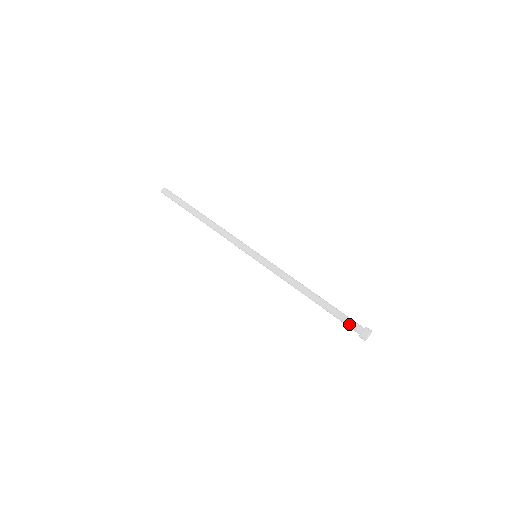
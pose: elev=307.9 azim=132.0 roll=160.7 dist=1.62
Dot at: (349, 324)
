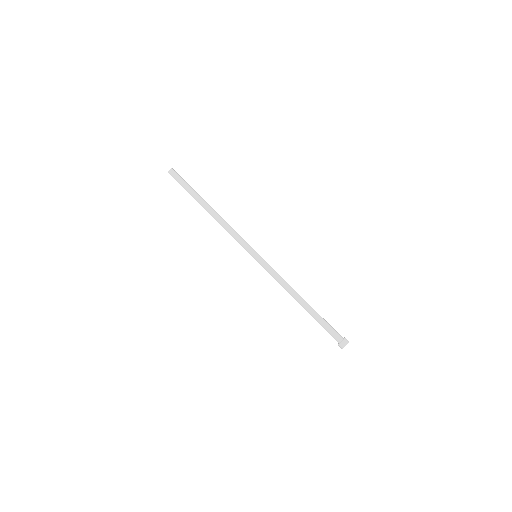
Dot at: (330, 334)
